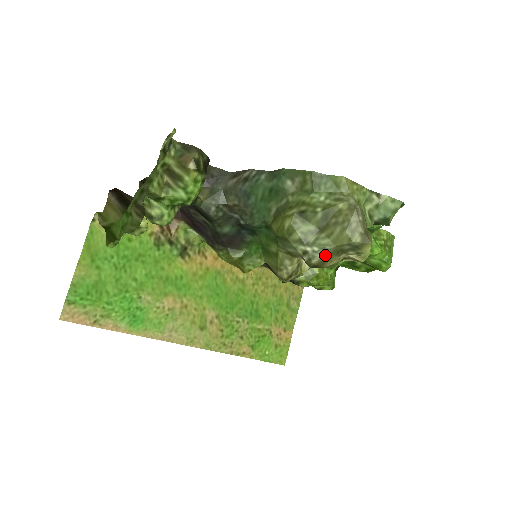
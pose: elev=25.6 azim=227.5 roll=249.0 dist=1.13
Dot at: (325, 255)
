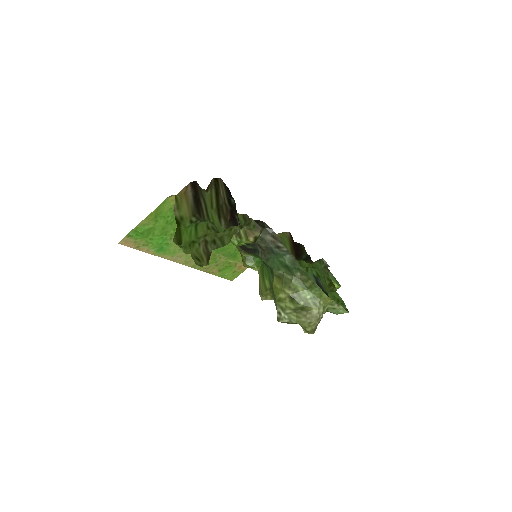
Dot at: (288, 322)
